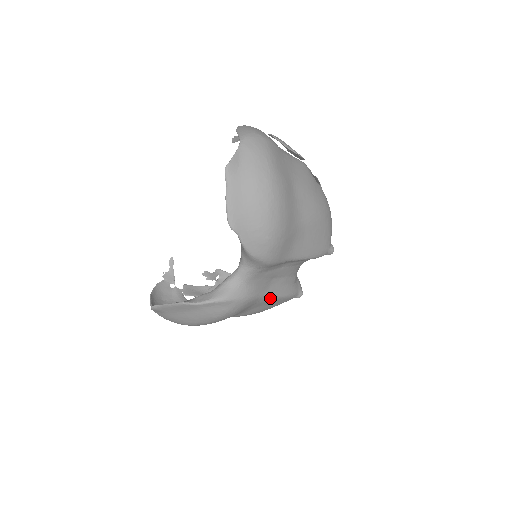
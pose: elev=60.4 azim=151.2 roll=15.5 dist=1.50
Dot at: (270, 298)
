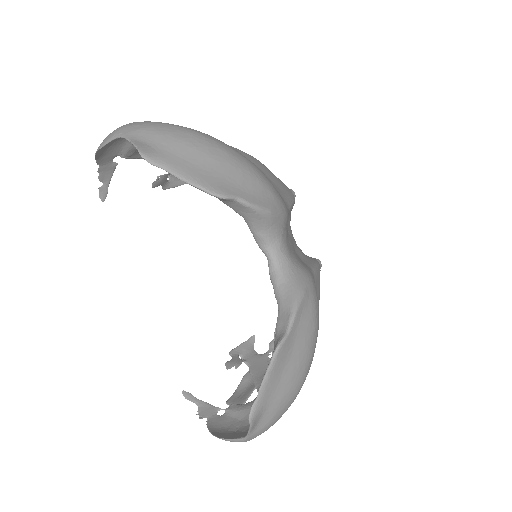
Dot at: (315, 272)
